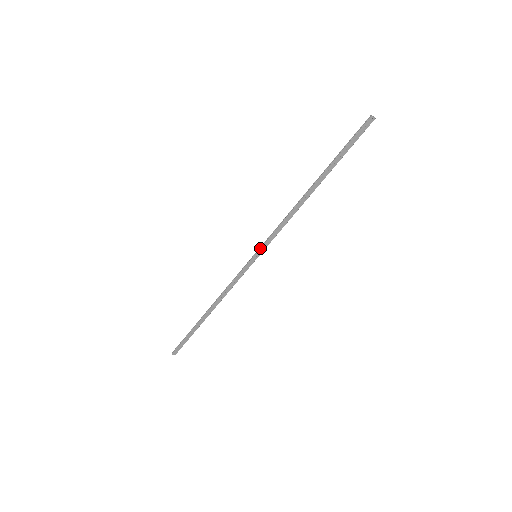
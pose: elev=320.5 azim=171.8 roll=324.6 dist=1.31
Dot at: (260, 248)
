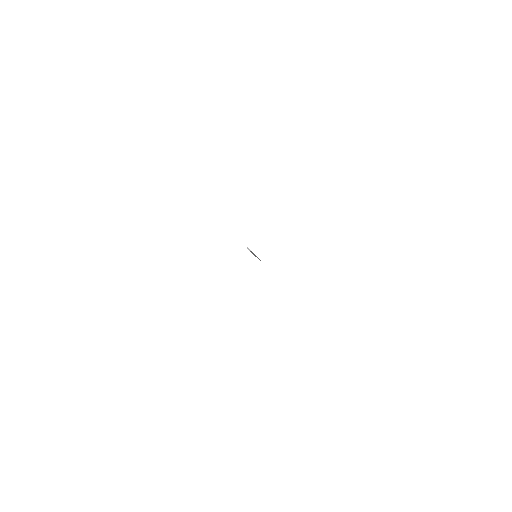
Dot at: occluded
